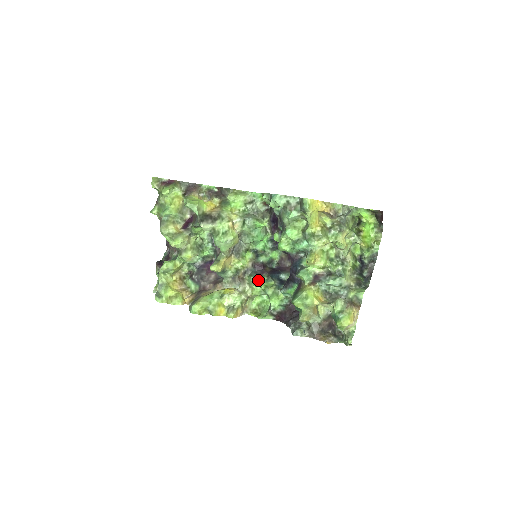
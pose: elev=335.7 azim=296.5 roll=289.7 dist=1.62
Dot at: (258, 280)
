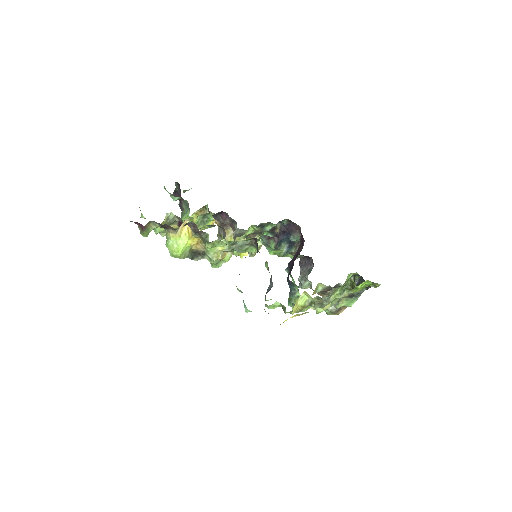
Dot at: (267, 246)
